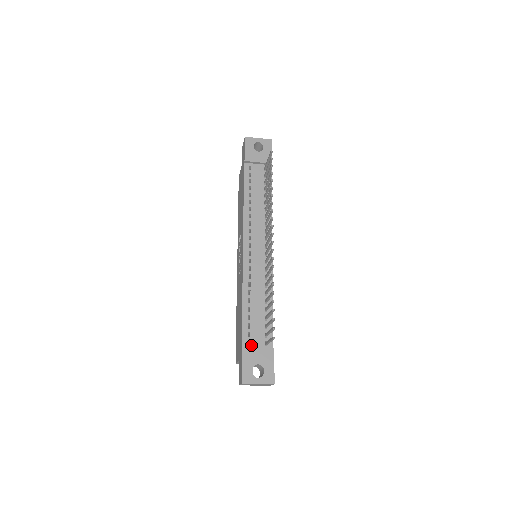
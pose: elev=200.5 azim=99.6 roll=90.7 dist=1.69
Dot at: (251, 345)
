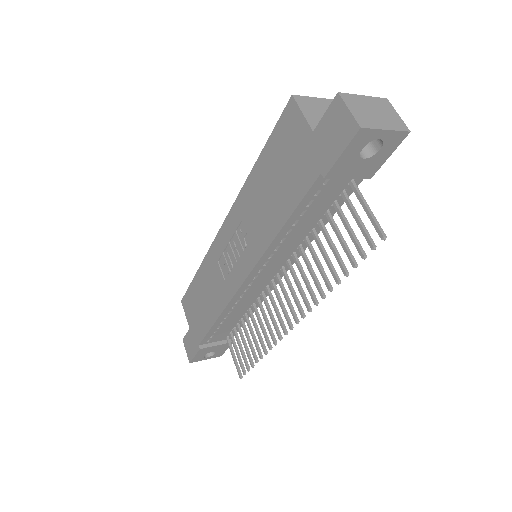
Dot at: (210, 341)
